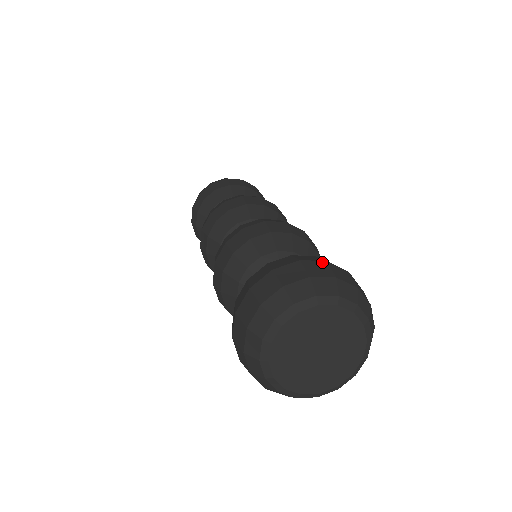
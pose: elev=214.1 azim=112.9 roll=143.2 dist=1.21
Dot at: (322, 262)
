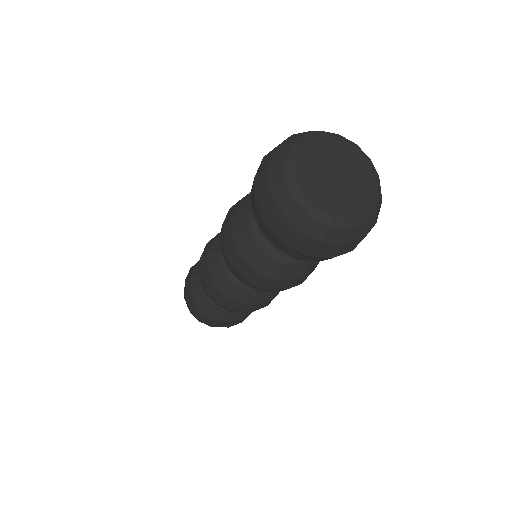
Dot at: occluded
